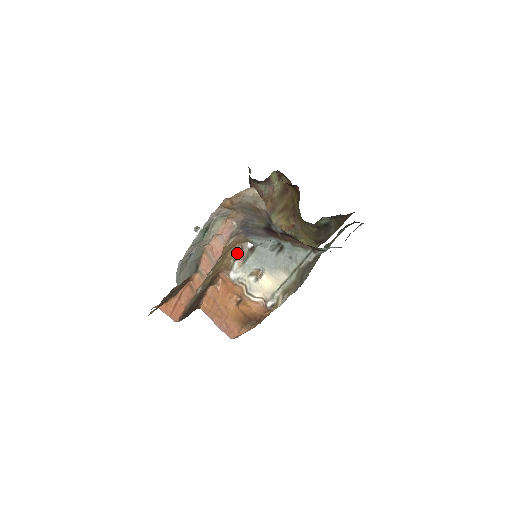
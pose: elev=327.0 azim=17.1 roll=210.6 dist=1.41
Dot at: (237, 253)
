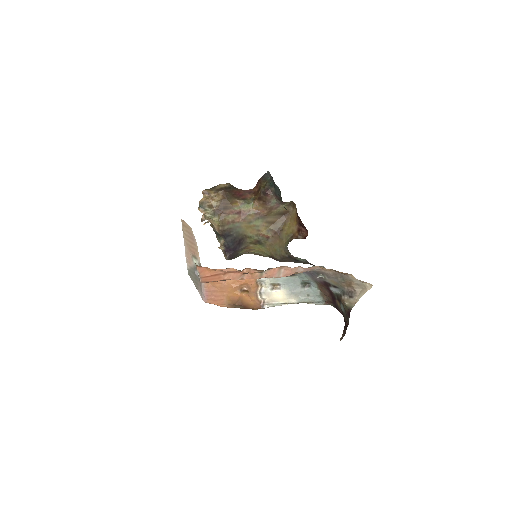
Dot at: occluded
